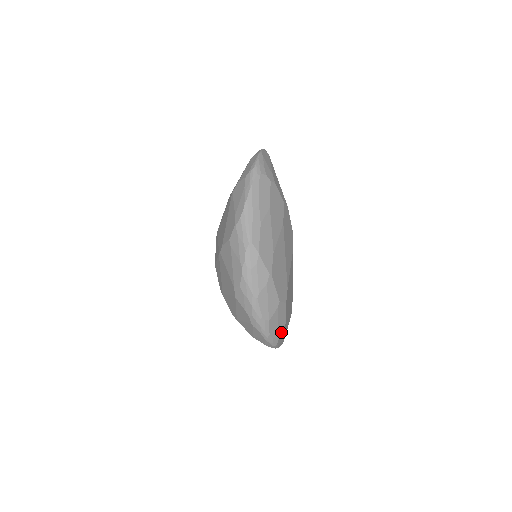
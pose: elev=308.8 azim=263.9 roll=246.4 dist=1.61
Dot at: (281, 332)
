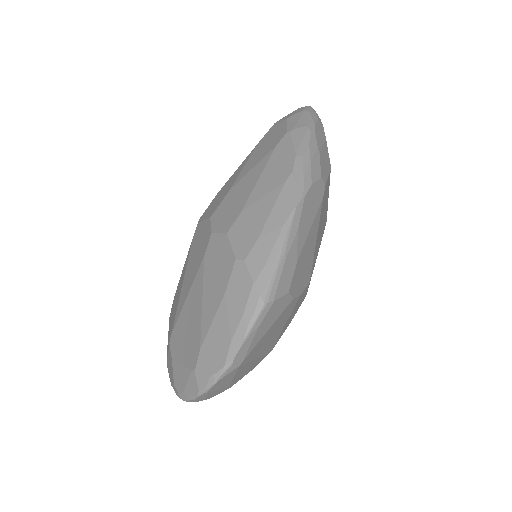
Dot at: occluded
